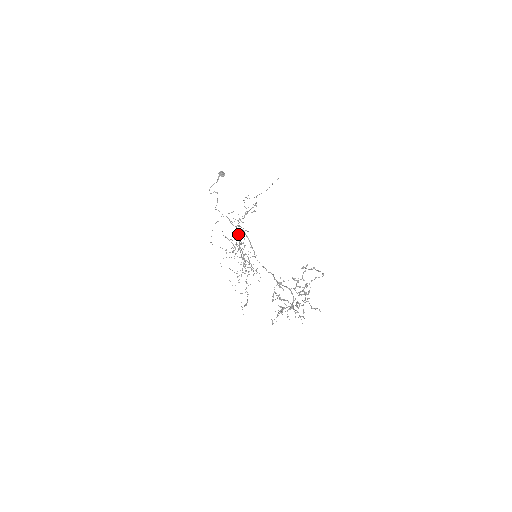
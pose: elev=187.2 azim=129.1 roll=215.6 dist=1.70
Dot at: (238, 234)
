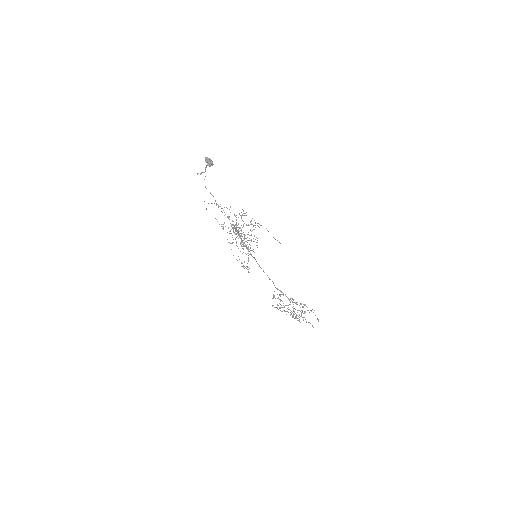
Dot at: (236, 228)
